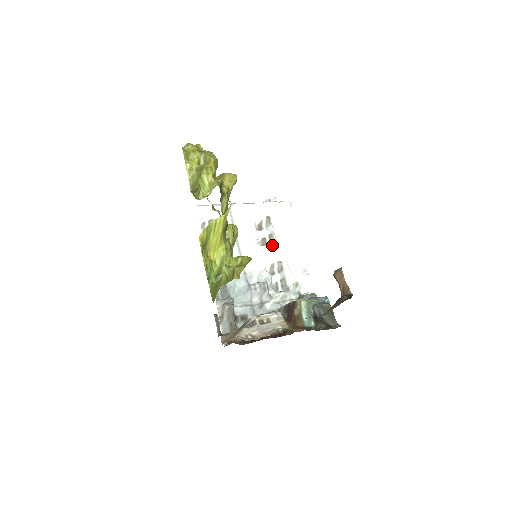
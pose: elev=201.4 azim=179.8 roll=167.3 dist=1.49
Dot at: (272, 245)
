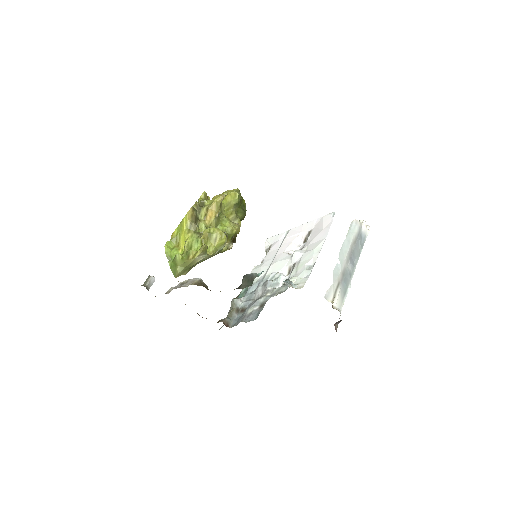
Dot at: (294, 251)
